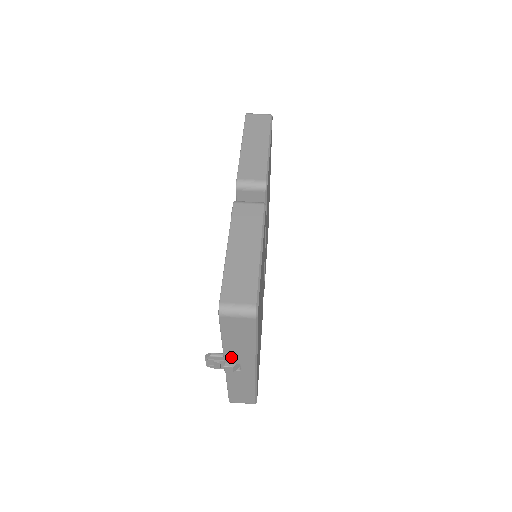
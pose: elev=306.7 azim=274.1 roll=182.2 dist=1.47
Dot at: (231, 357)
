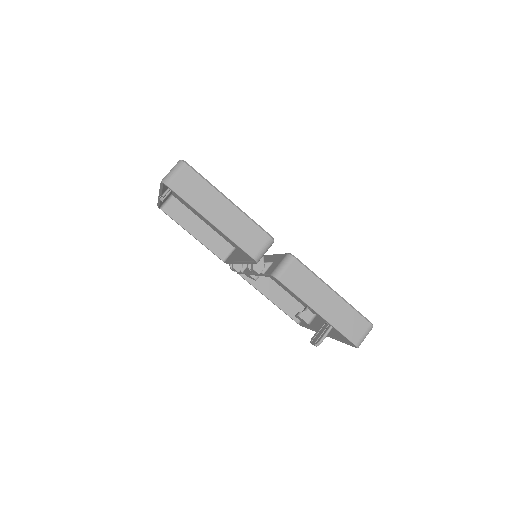
Dot at: occluded
